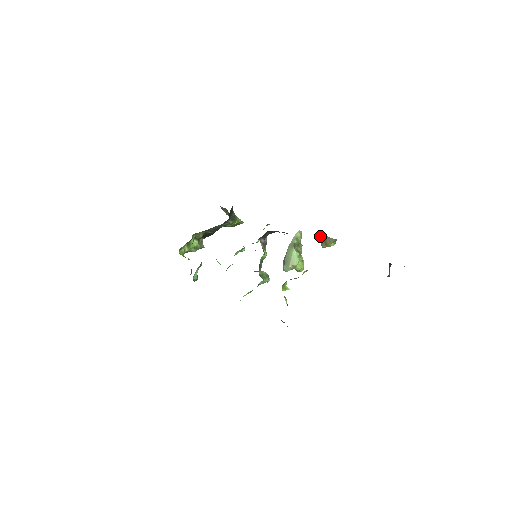
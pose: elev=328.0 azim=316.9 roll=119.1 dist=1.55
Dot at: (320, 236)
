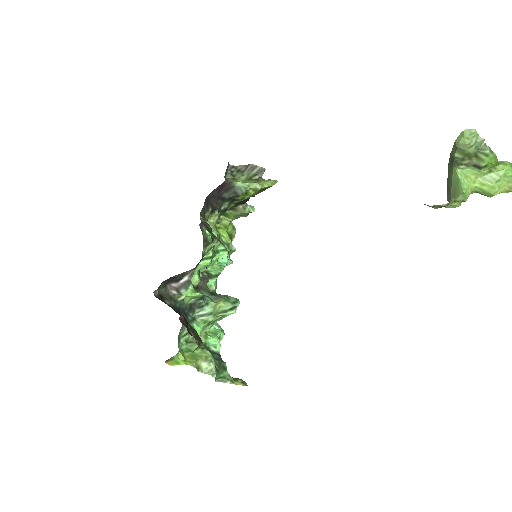
Dot at: occluded
